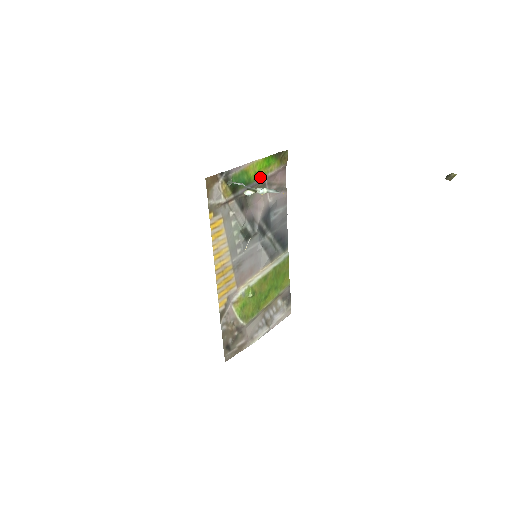
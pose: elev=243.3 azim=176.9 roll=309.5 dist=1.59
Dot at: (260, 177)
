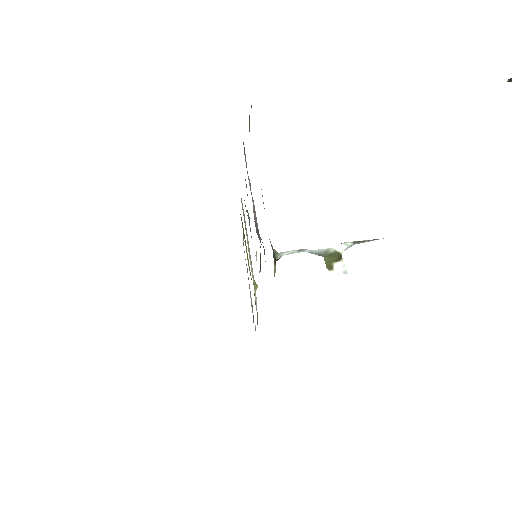
Dot at: occluded
